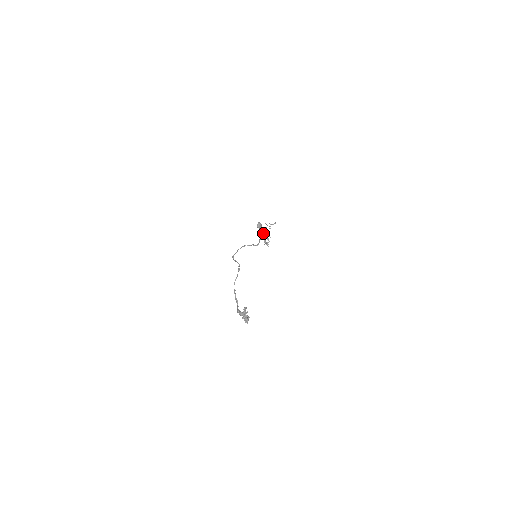
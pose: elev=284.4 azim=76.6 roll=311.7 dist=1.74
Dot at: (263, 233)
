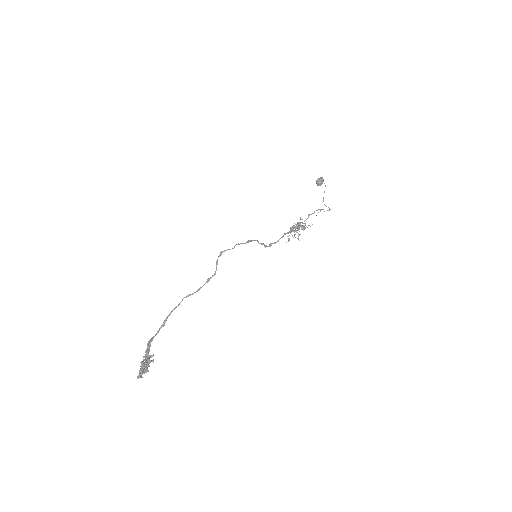
Dot at: (299, 222)
